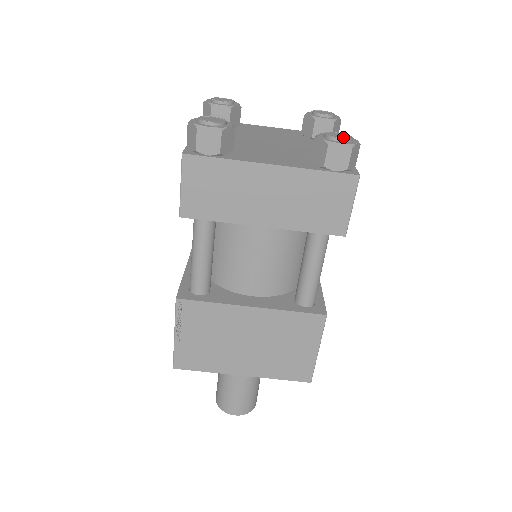
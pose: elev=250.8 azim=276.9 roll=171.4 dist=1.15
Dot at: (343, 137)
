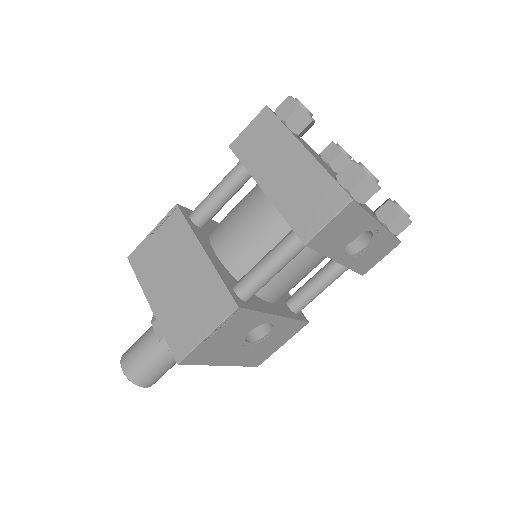
Dot at: occluded
